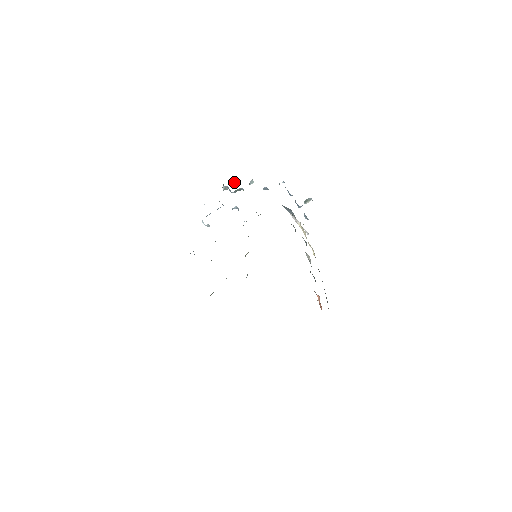
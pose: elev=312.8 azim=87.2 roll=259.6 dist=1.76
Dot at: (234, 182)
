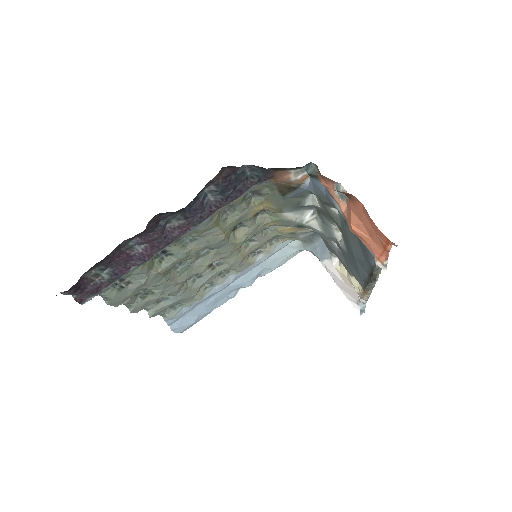
Dot at: occluded
